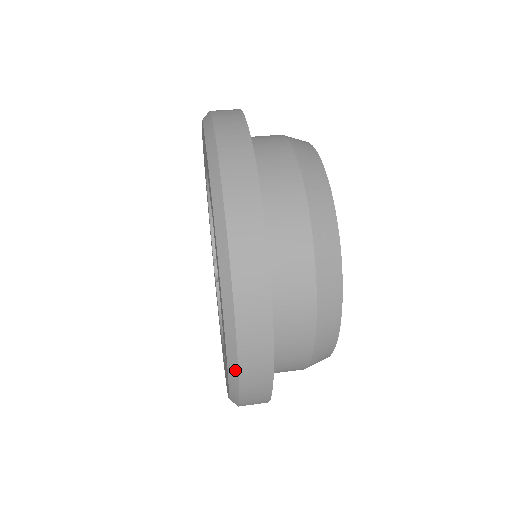
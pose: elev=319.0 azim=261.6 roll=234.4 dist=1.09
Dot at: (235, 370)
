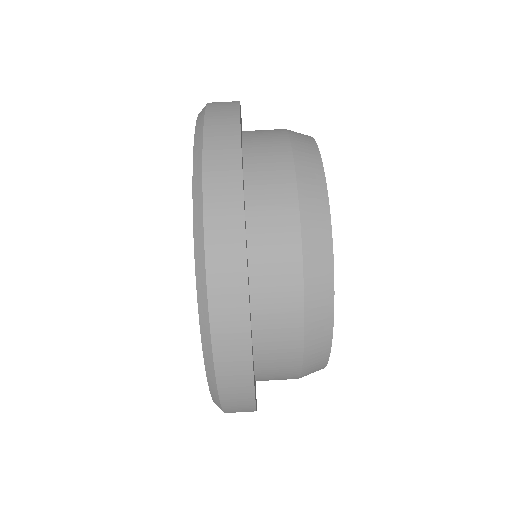
Dot at: occluded
